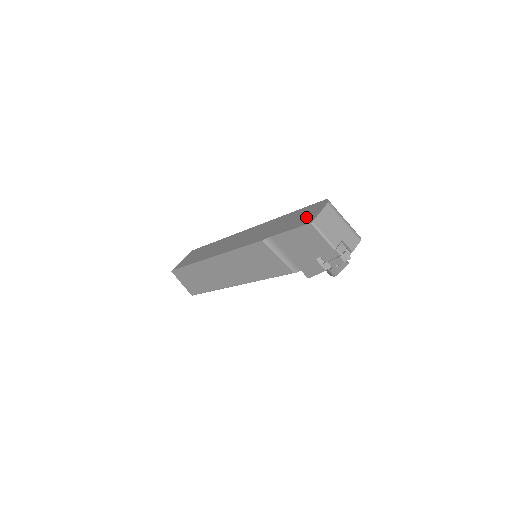
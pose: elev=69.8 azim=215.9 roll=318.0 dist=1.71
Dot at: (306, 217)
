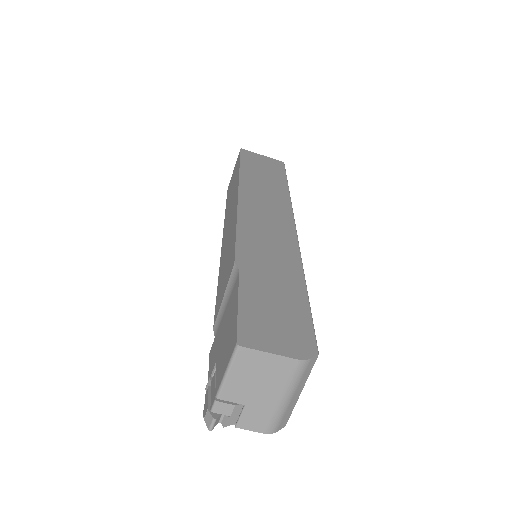
Dot at: (267, 327)
